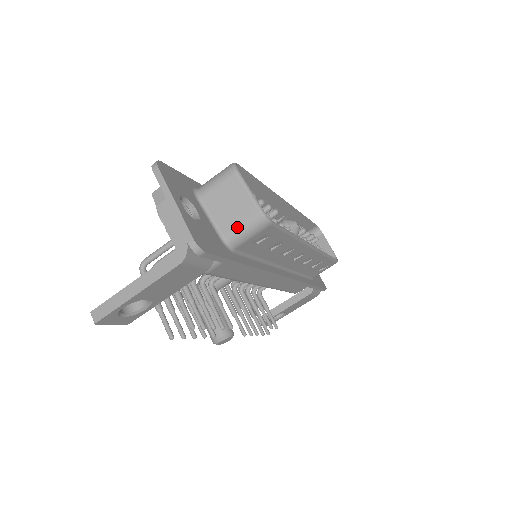
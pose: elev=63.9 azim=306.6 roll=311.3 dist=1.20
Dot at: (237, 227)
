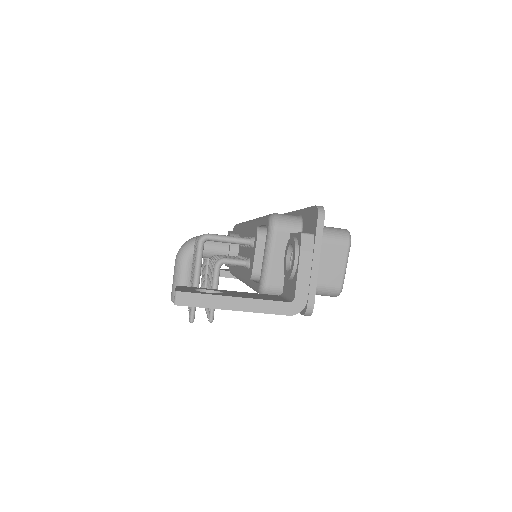
Dot at: (317, 285)
